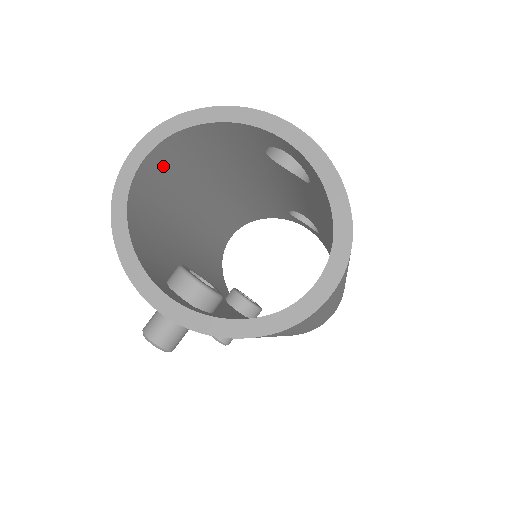
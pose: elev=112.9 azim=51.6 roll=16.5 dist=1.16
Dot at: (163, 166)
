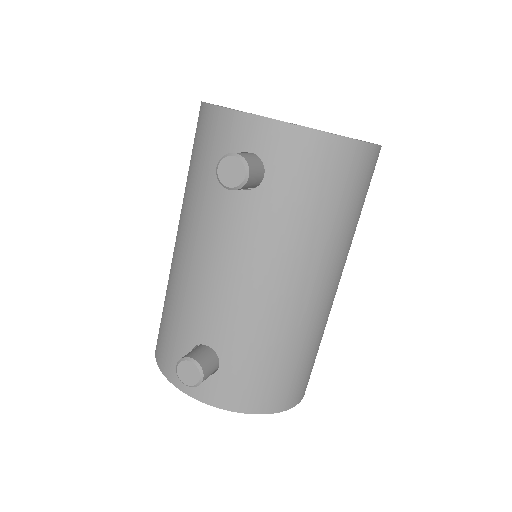
Dot at: occluded
